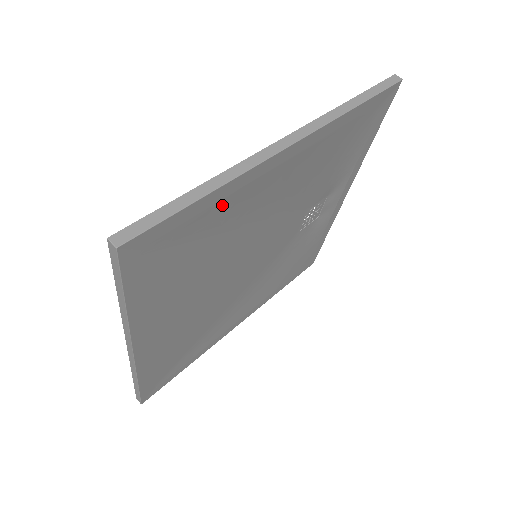
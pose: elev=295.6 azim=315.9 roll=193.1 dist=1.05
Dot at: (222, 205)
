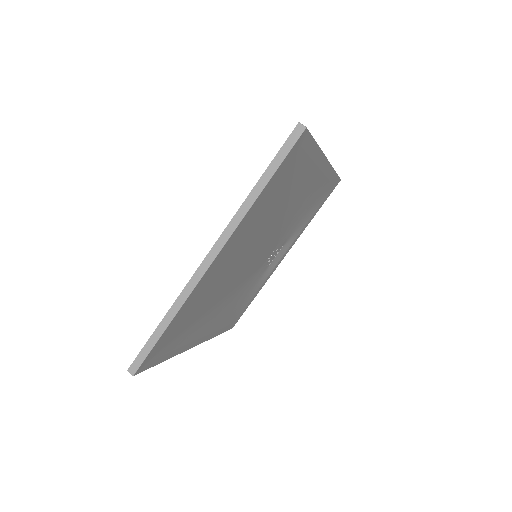
Dot at: (307, 165)
